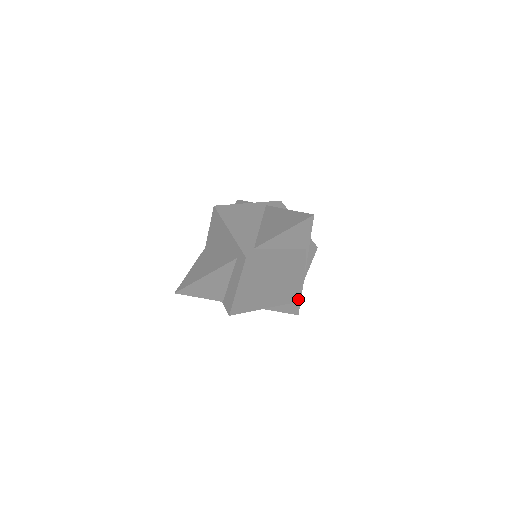
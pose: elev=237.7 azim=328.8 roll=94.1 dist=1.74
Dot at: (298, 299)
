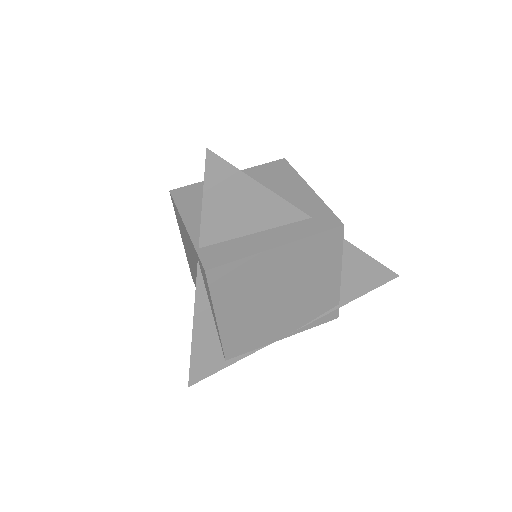
Dot at: (229, 361)
